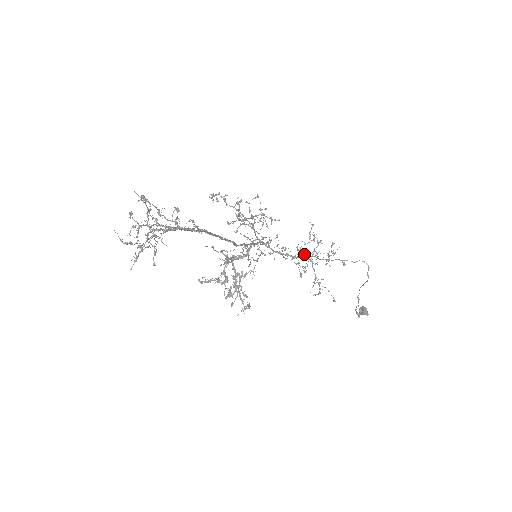
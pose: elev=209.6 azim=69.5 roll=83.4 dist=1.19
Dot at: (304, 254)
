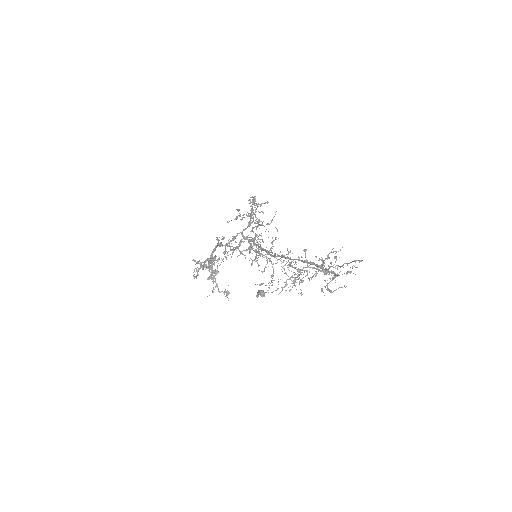
Dot at: (270, 255)
